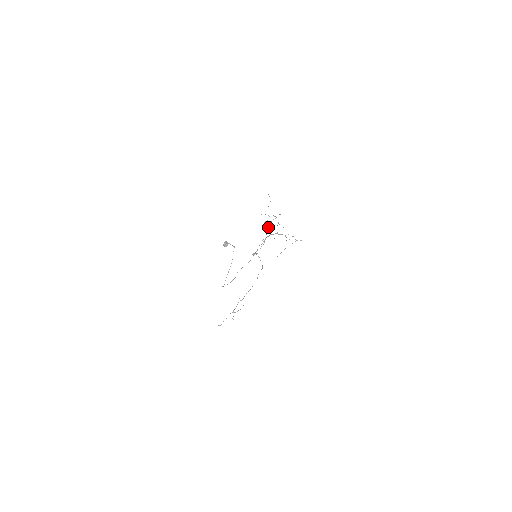
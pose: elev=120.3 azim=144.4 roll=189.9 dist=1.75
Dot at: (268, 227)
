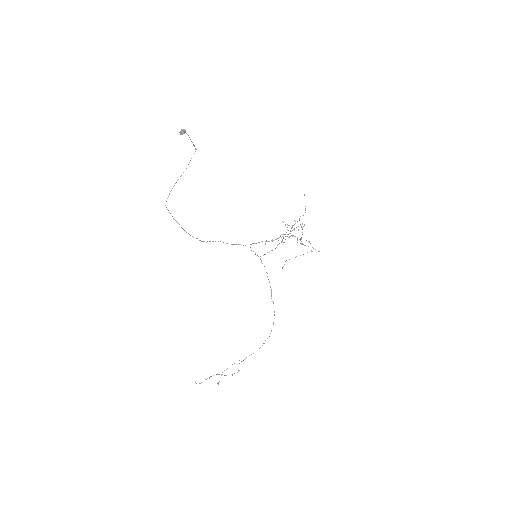
Dot at: occluded
